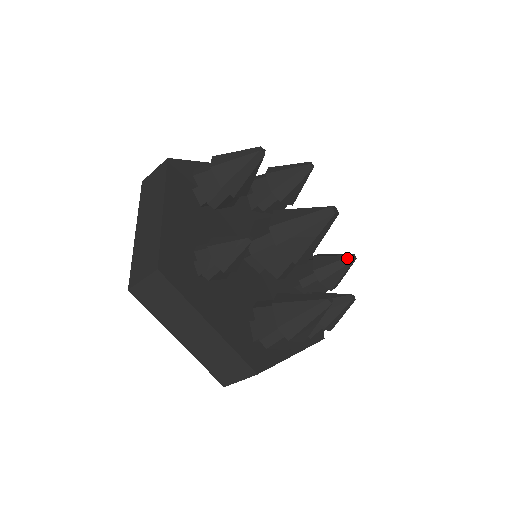
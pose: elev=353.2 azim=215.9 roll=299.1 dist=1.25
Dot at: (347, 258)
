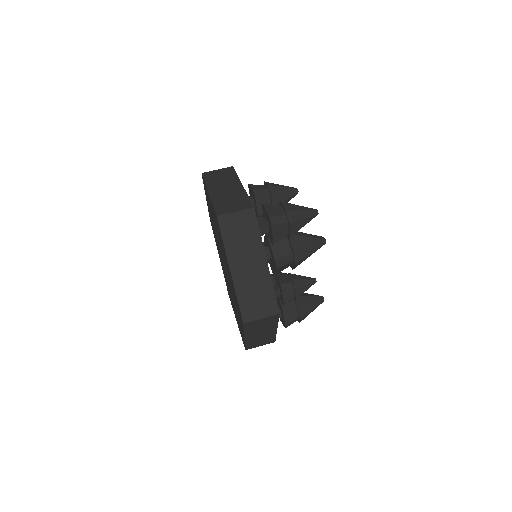
Dot at: occluded
